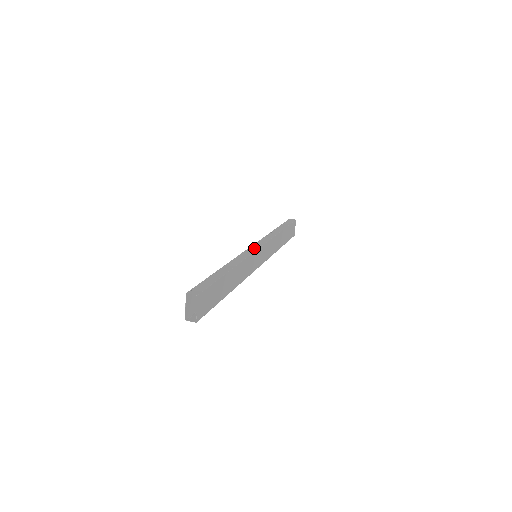
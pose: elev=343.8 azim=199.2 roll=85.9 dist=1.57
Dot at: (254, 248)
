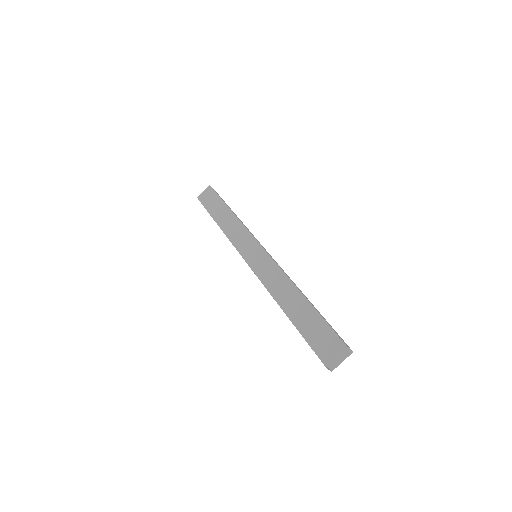
Dot at: (269, 254)
